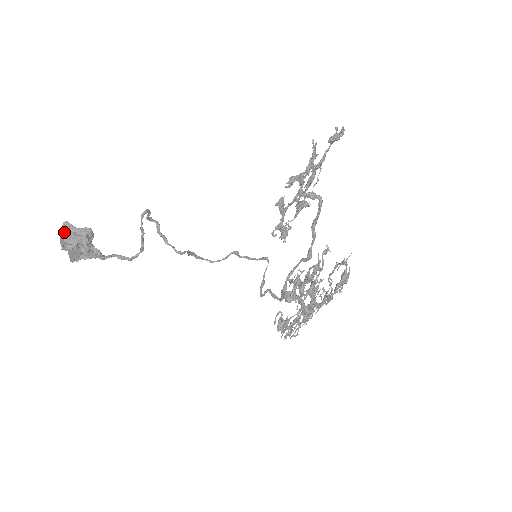
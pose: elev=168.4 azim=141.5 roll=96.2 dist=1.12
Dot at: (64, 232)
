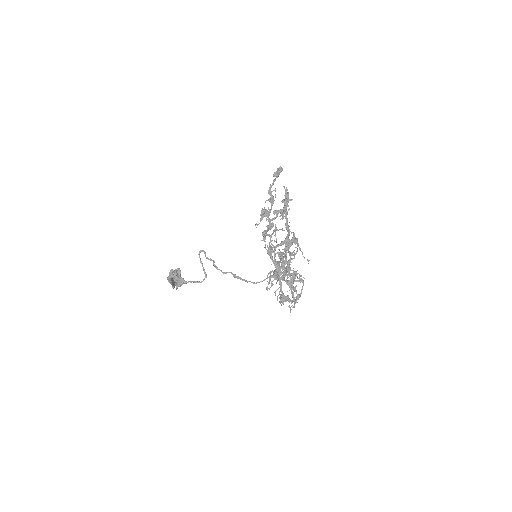
Dot at: occluded
